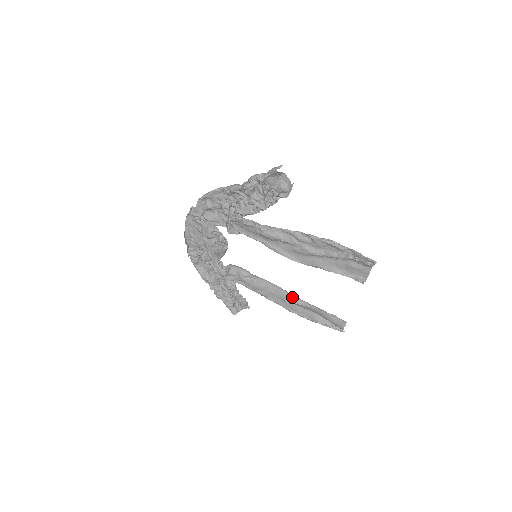
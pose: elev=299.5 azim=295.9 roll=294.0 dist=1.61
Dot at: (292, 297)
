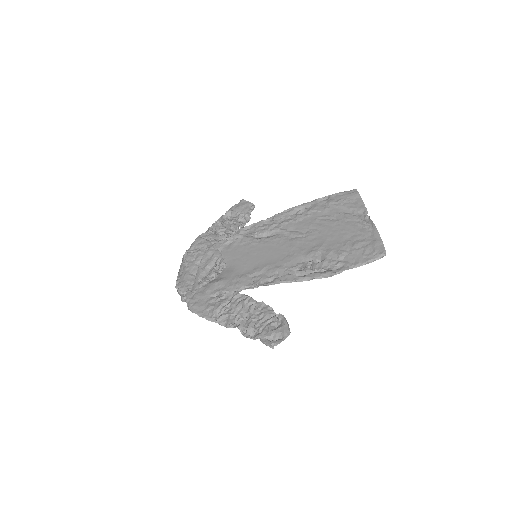
Dot at: (297, 218)
